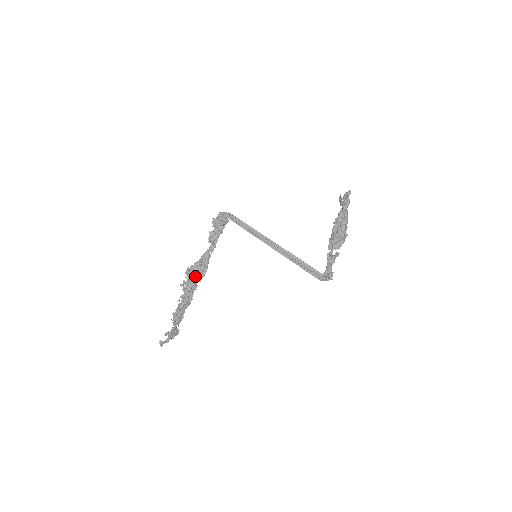
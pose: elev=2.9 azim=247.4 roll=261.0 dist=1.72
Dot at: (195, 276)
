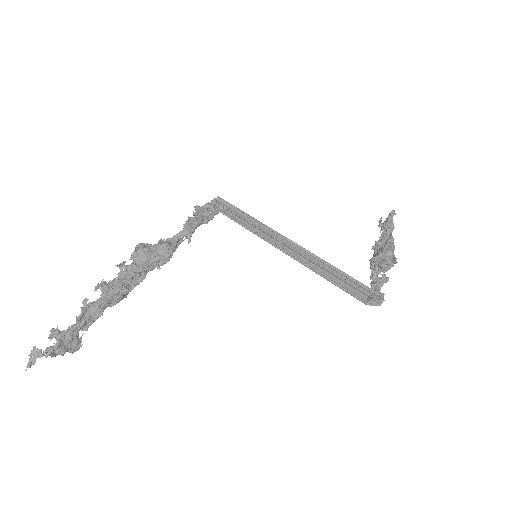
Dot at: occluded
